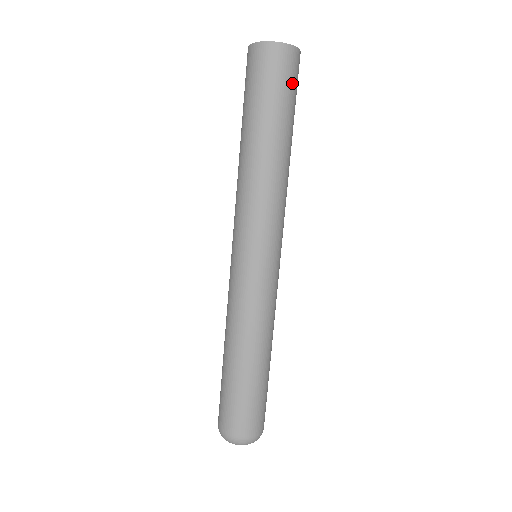
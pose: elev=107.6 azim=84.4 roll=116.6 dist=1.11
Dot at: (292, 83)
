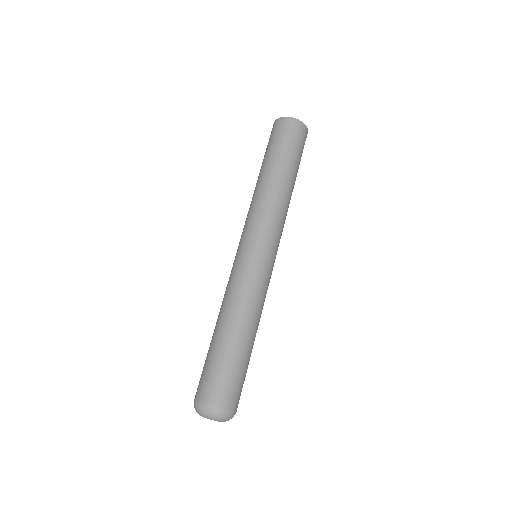
Dot at: (298, 142)
